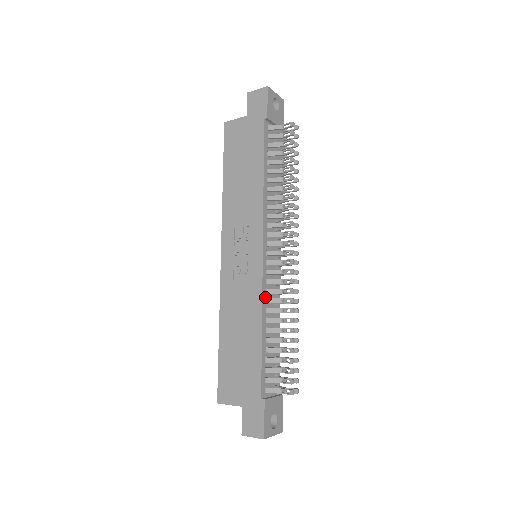
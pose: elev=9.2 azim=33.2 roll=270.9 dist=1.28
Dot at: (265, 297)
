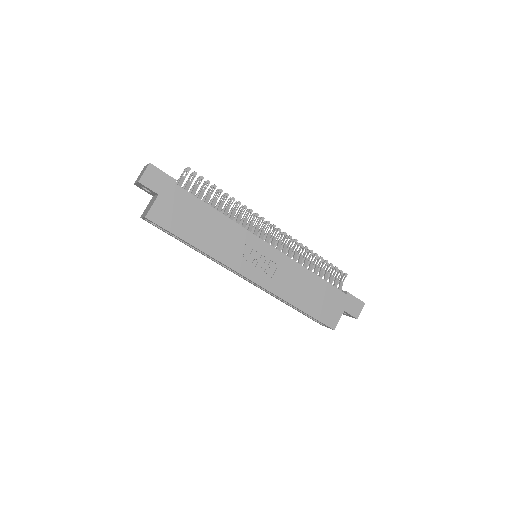
Dot at: (292, 260)
